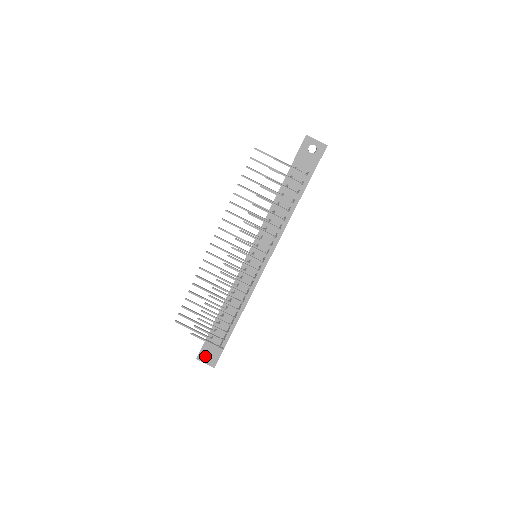
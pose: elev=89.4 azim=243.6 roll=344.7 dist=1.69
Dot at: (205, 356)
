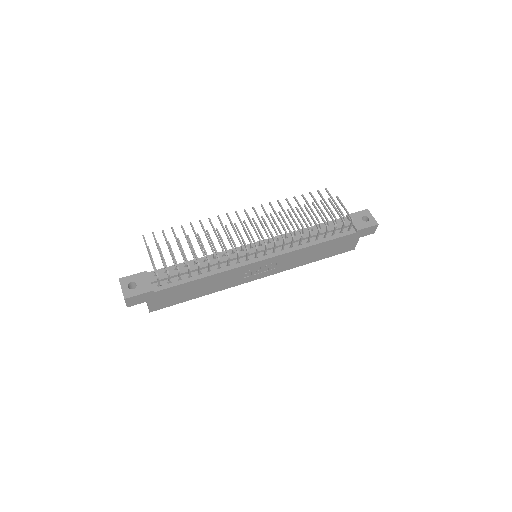
Dot at: (129, 284)
